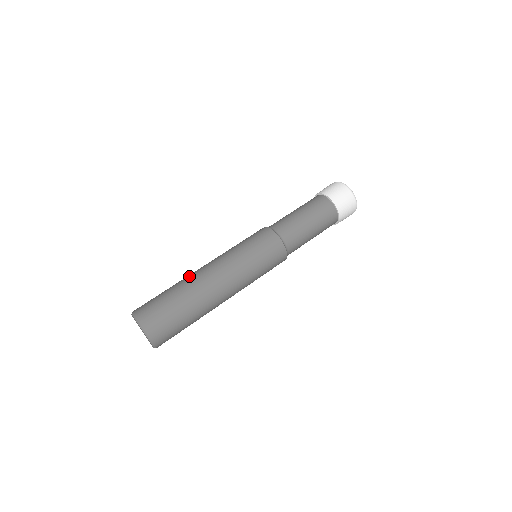
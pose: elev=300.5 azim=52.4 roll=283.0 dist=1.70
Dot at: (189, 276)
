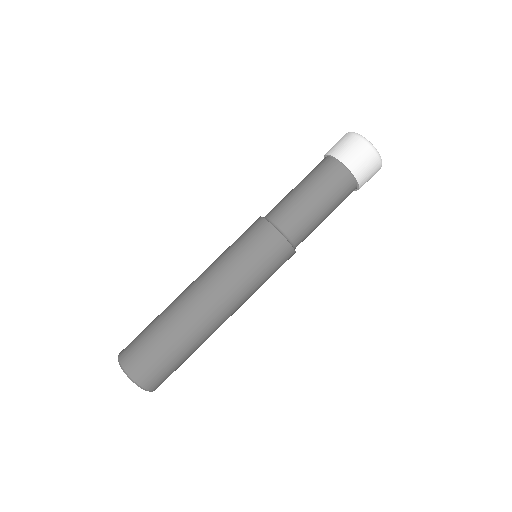
Dot at: (186, 315)
